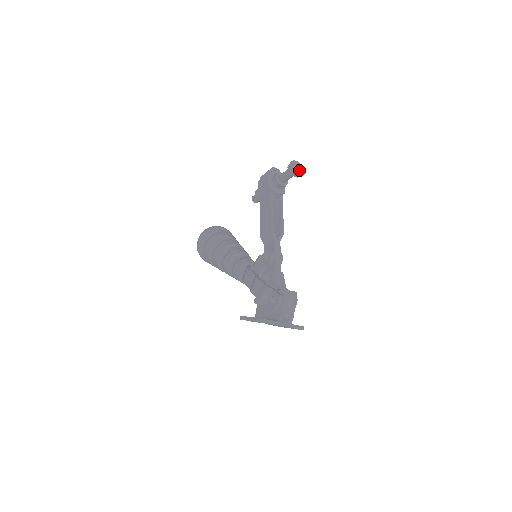
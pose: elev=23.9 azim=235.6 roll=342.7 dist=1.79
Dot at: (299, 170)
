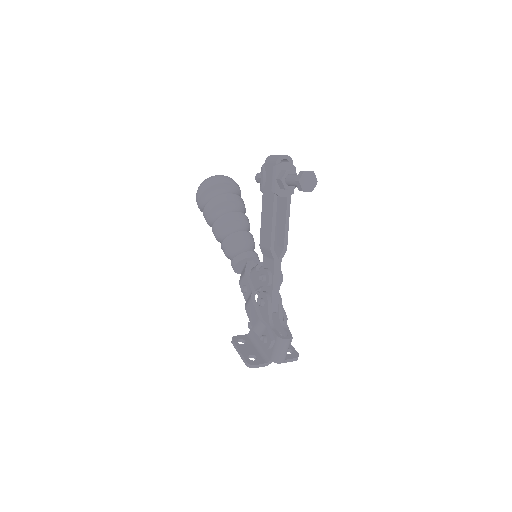
Dot at: (311, 184)
